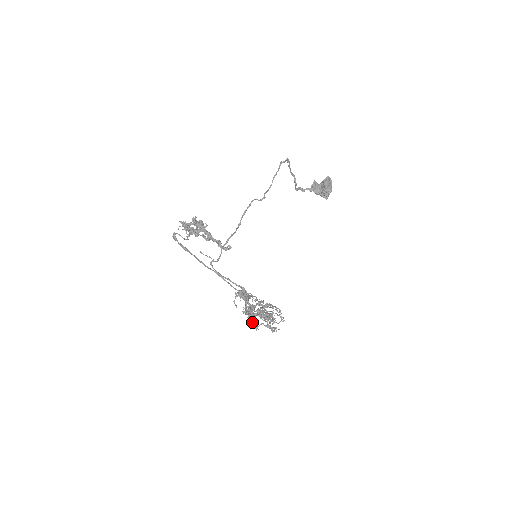
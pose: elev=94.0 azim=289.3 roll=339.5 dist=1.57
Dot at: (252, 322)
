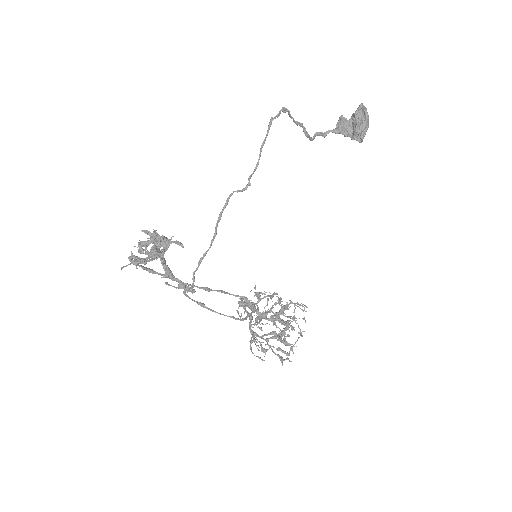
Dot at: (260, 344)
